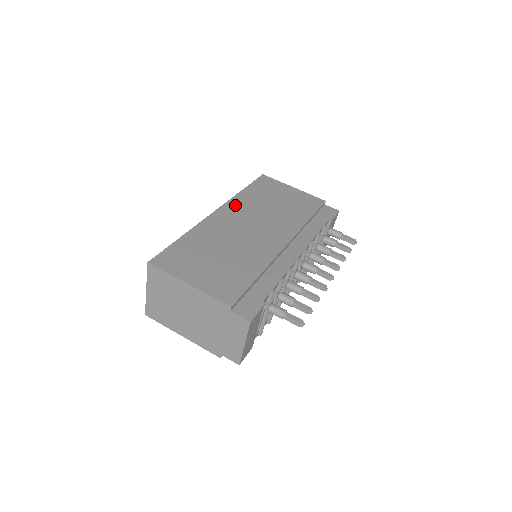
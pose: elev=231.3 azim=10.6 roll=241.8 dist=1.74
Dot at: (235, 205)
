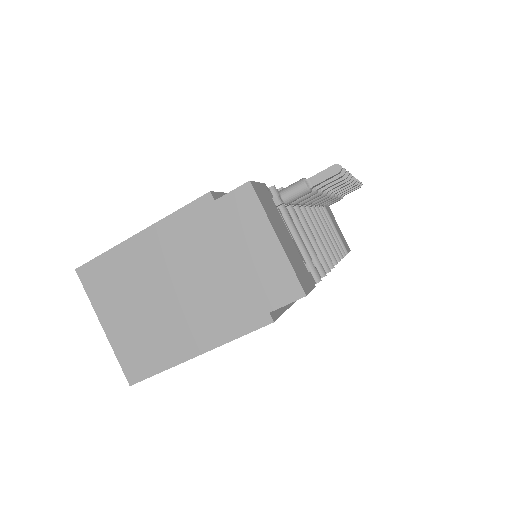
Dot at: occluded
